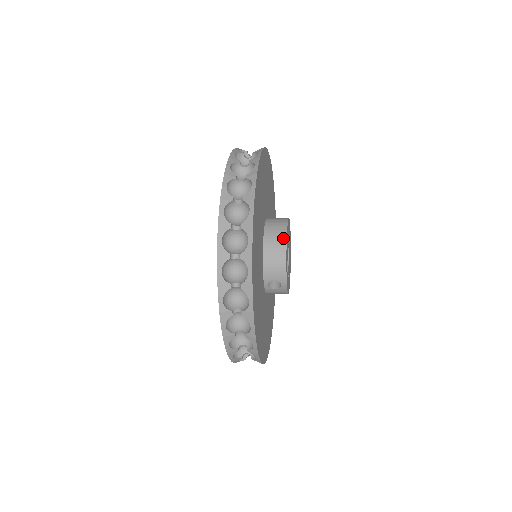
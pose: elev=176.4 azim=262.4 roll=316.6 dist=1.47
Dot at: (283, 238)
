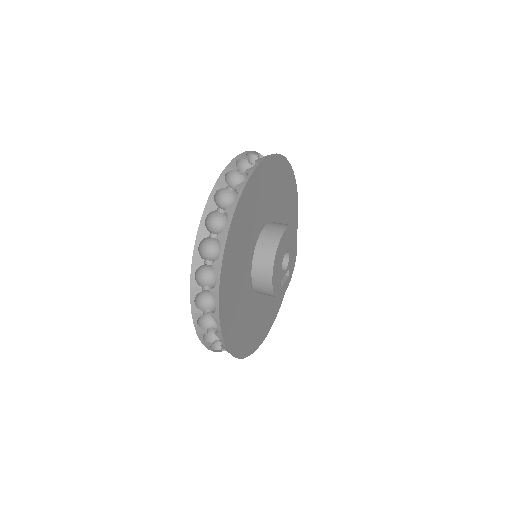
Dot at: (269, 288)
